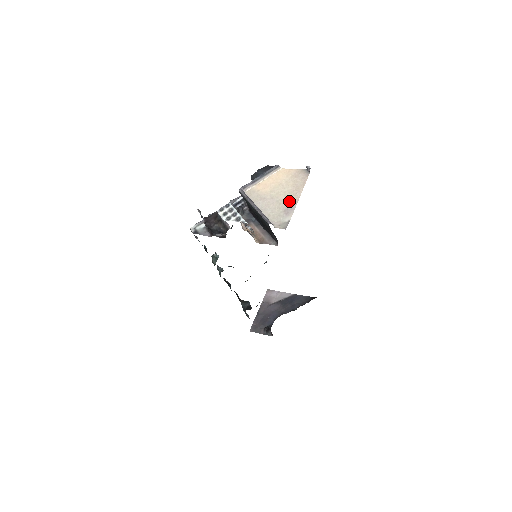
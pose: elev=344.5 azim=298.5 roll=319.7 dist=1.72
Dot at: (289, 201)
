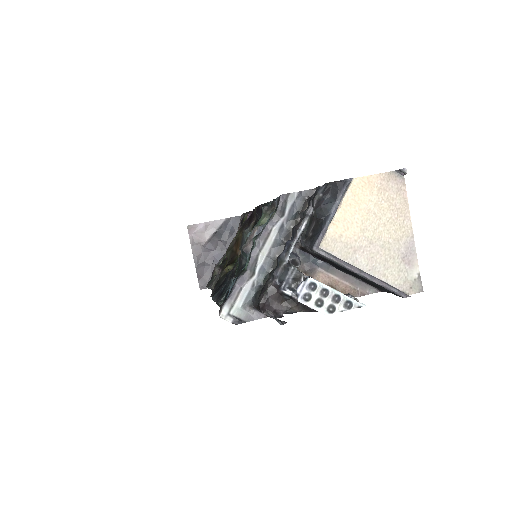
Dot at: (401, 240)
